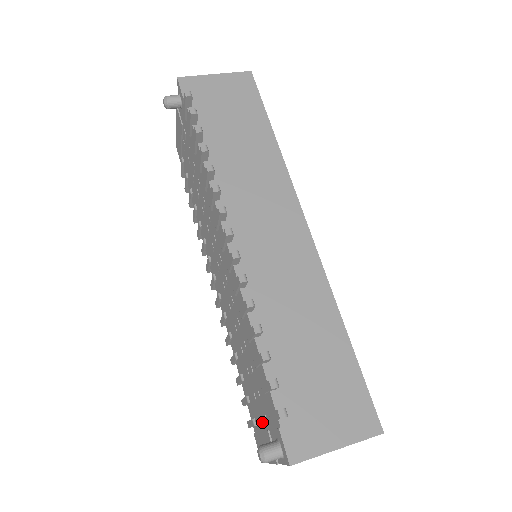
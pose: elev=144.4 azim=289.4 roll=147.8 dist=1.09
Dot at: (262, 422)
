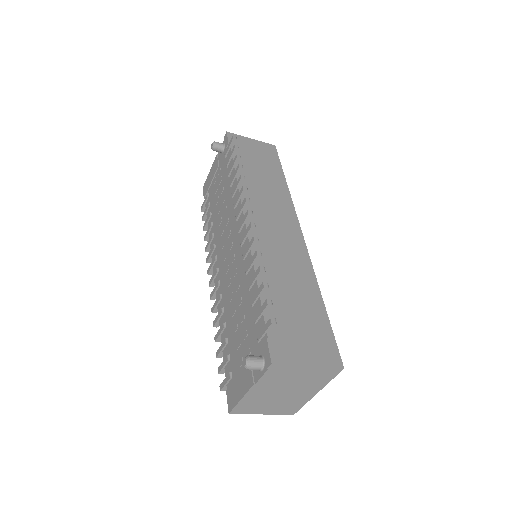
Dot at: occluded
